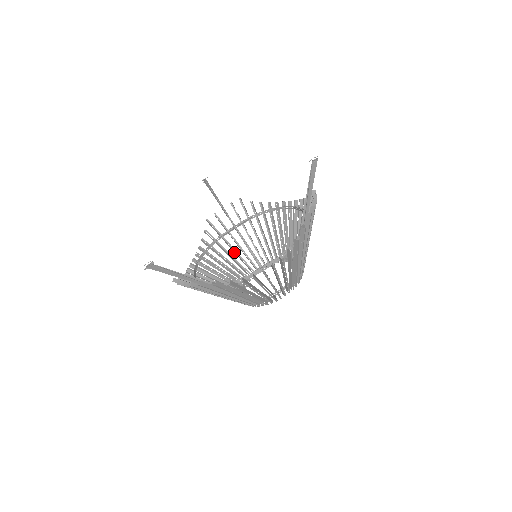
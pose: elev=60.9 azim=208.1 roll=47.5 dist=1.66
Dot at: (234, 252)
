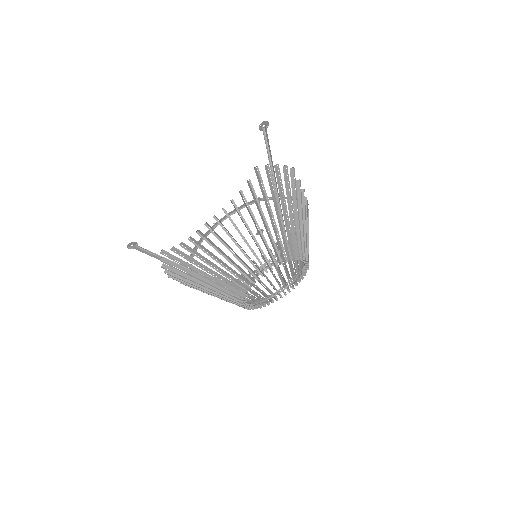
Dot at: occluded
